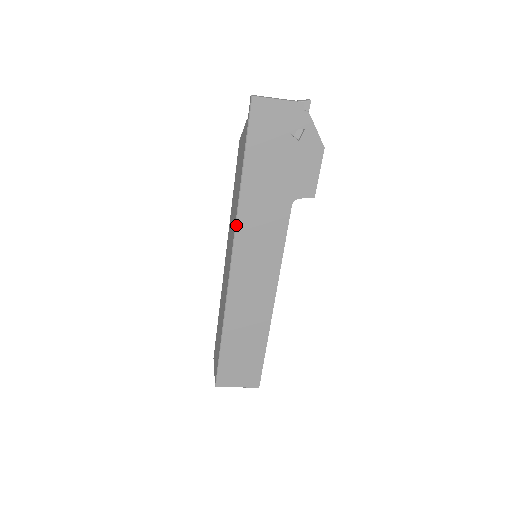
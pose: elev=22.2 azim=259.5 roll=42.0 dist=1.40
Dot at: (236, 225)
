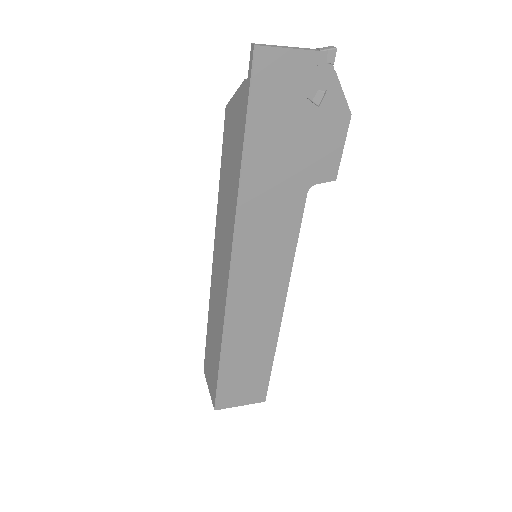
Dot at: (235, 227)
